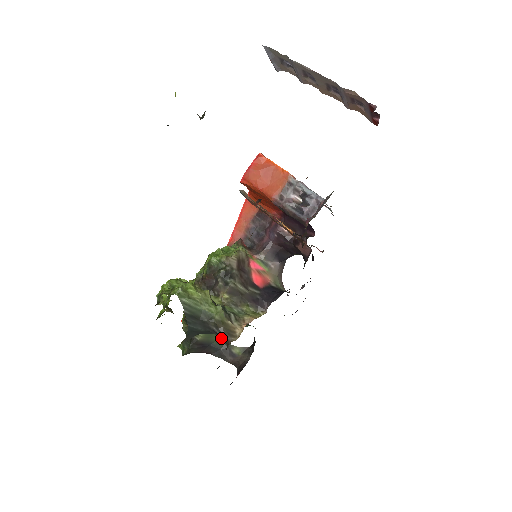
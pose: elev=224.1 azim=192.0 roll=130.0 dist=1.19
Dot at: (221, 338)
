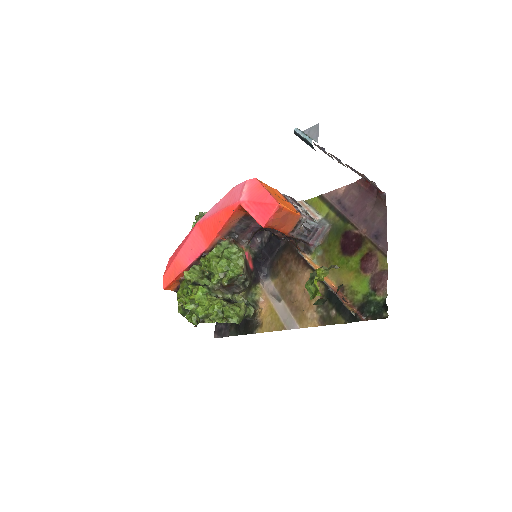
Dot at: occluded
